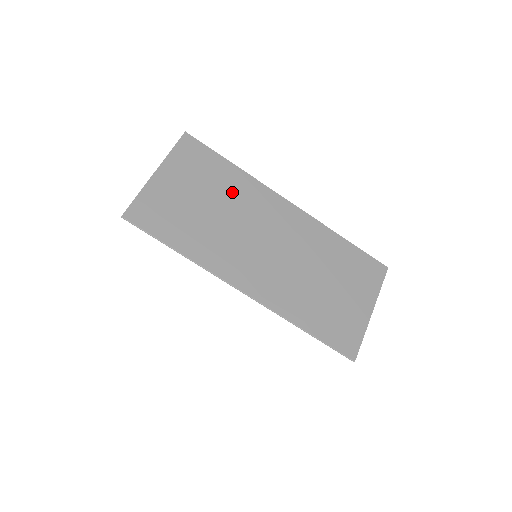
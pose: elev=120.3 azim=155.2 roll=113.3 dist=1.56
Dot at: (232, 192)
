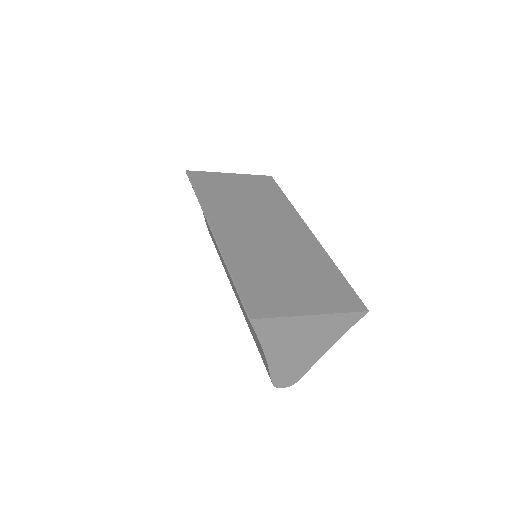
Dot at: (269, 203)
